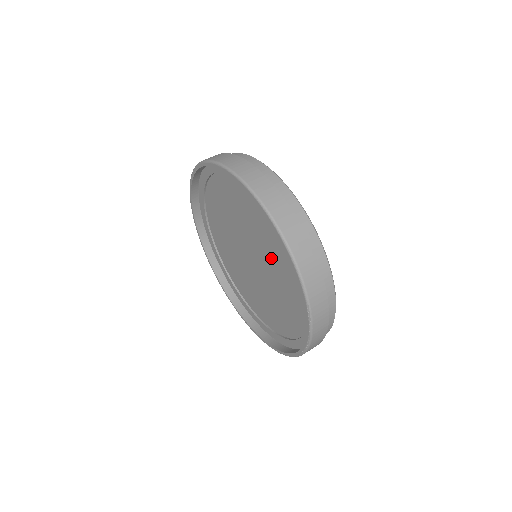
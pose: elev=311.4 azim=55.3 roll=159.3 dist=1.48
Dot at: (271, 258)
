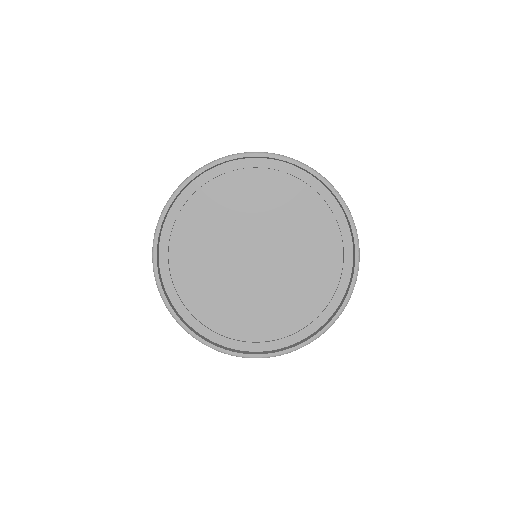
Dot at: (274, 219)
